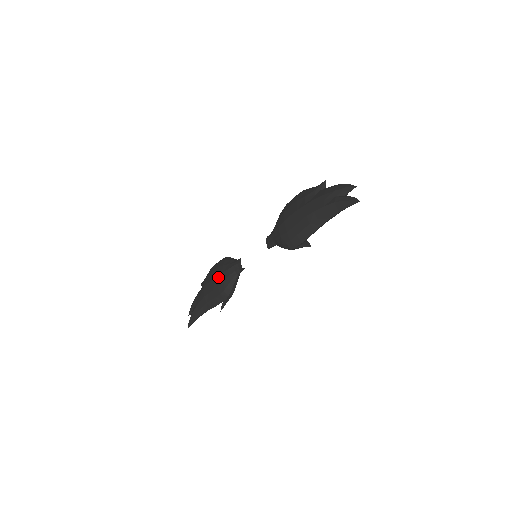
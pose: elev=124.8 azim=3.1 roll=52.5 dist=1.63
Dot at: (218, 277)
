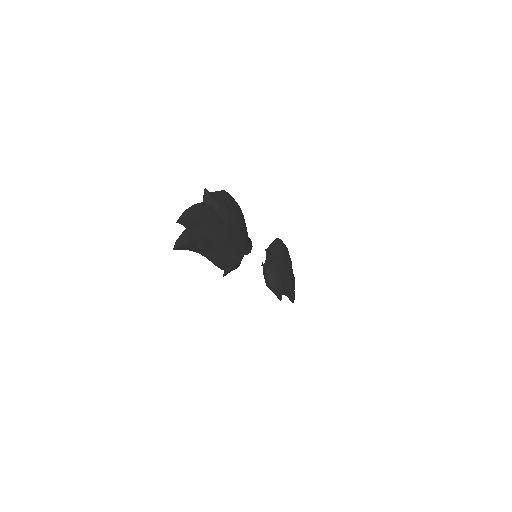
Dot at: occluded
